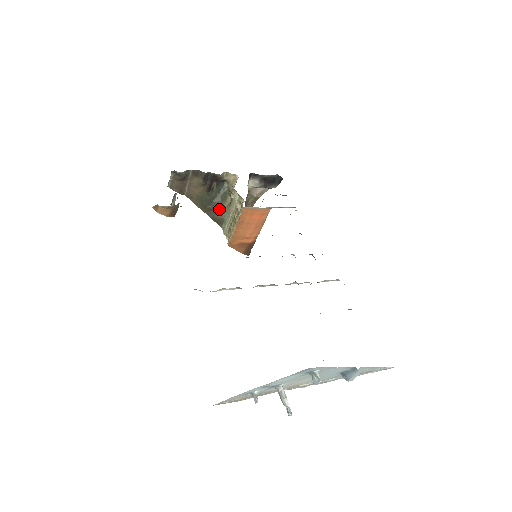
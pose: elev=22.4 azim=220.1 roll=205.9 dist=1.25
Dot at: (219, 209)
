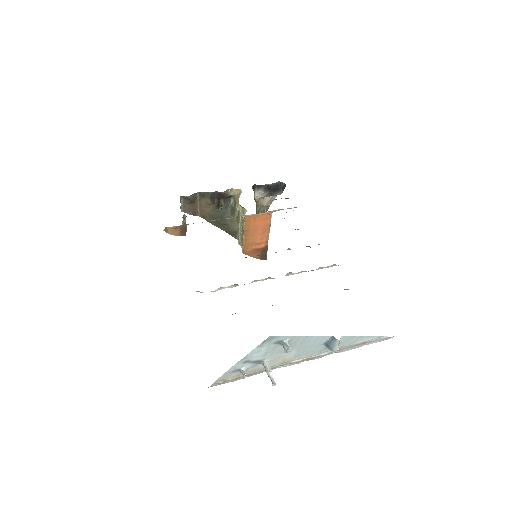
Dot at: (231, 223)
